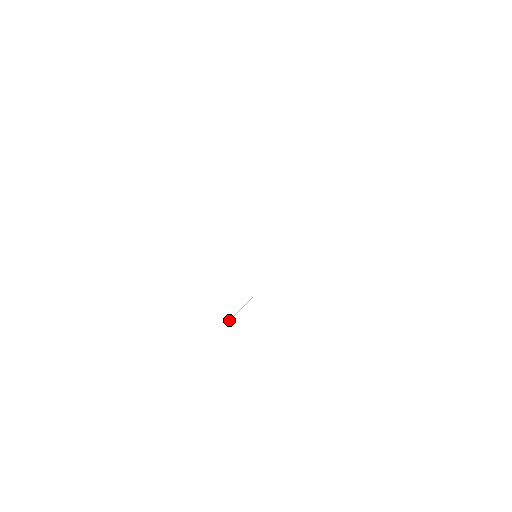
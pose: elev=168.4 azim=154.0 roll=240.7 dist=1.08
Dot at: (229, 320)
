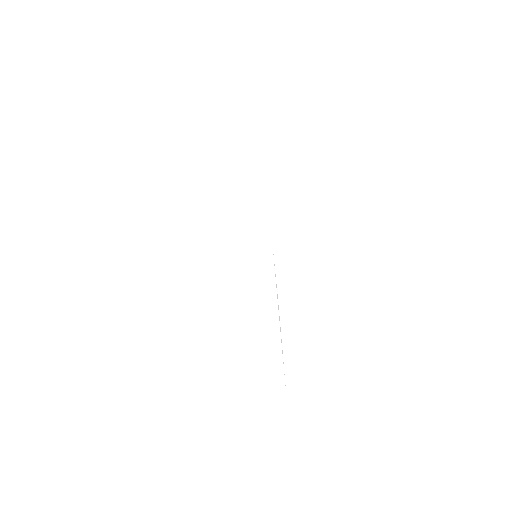
Dot at: (278, 308)
